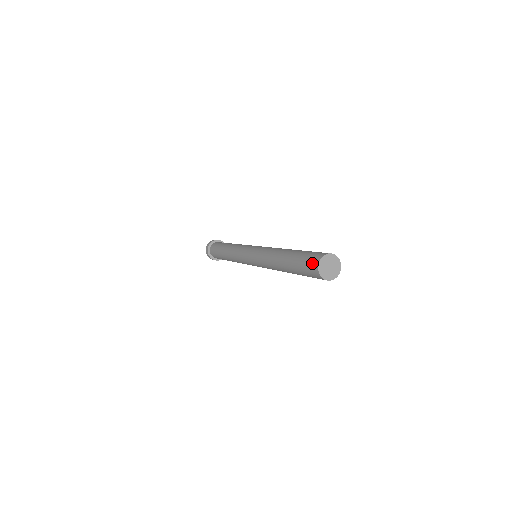
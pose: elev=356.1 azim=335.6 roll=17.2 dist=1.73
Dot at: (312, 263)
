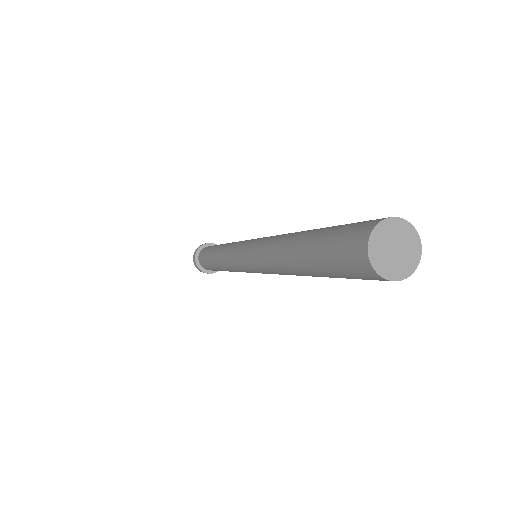
Dot at: (354, 262)
